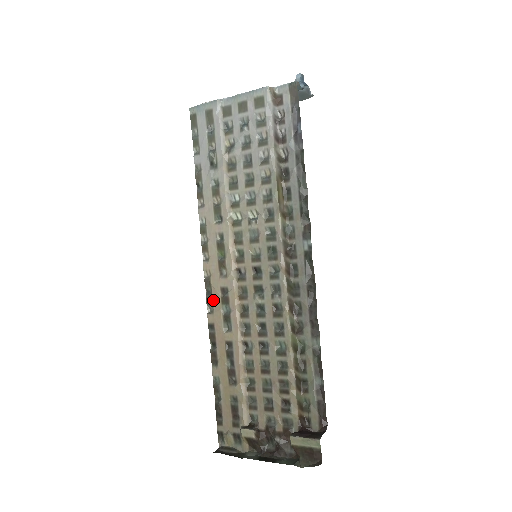
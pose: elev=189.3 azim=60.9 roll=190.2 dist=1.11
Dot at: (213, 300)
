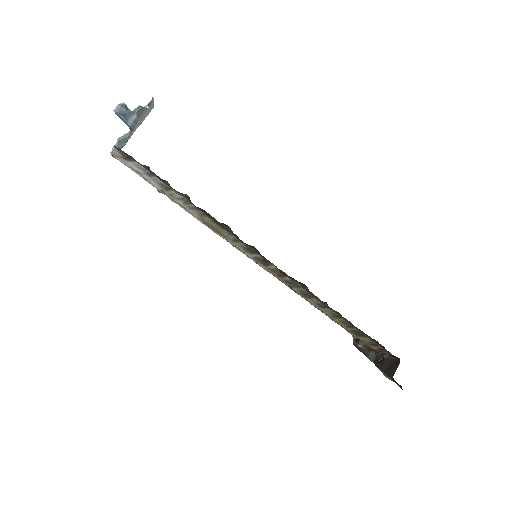
Dot at: occluded
